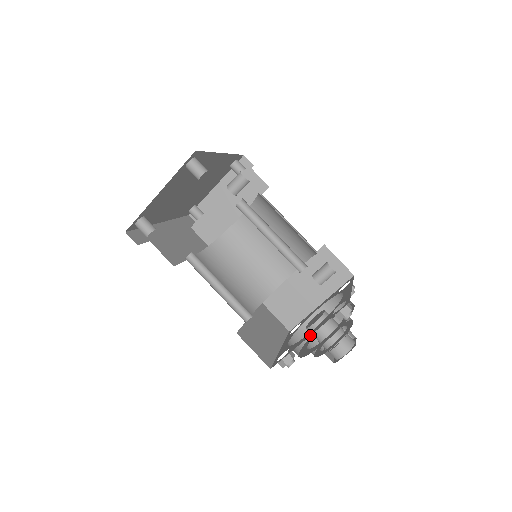
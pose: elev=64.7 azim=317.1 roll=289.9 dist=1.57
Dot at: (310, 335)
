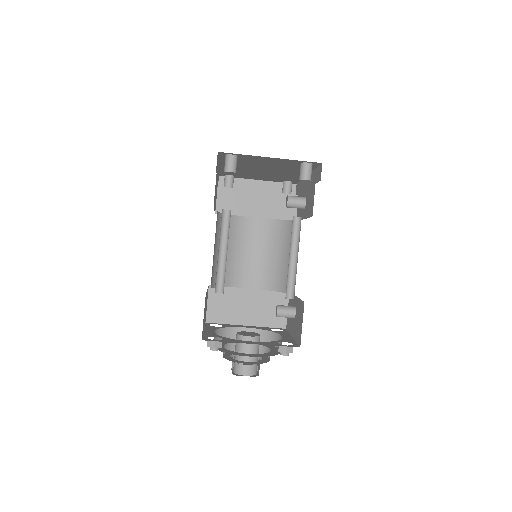
Dot at: occluded
